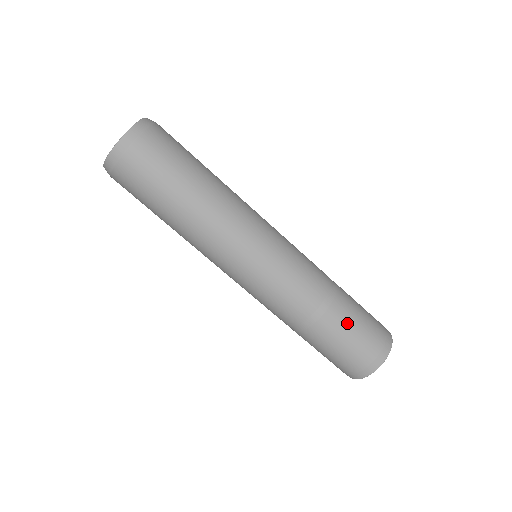
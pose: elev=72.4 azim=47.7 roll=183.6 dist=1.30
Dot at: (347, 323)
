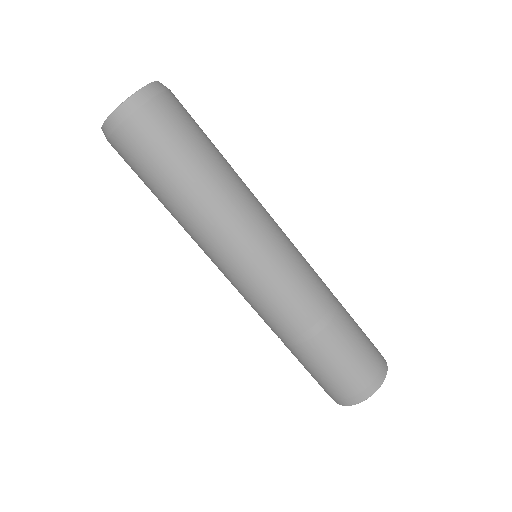
Dot at: (350, 337)
